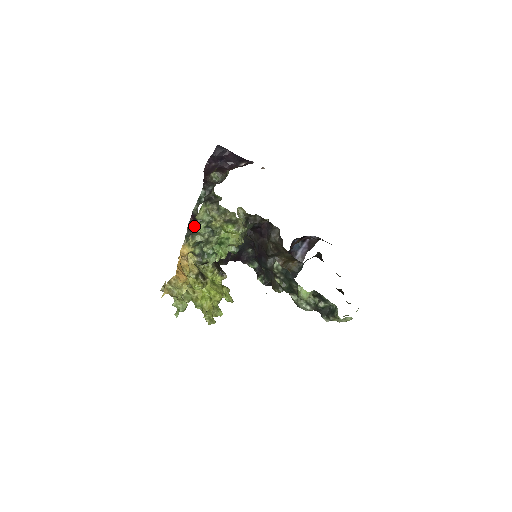
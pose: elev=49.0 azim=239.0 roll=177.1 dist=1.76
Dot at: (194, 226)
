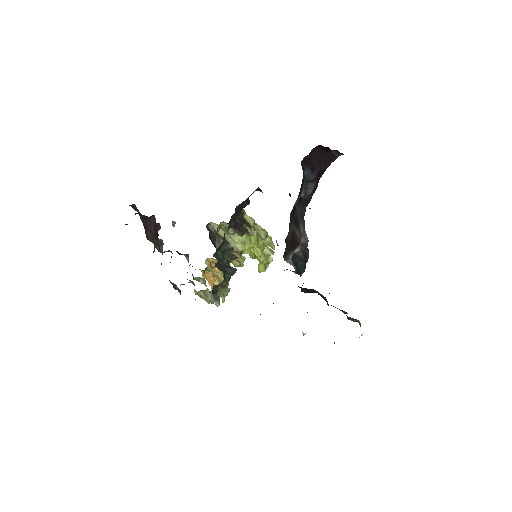
Dot at: occluded
